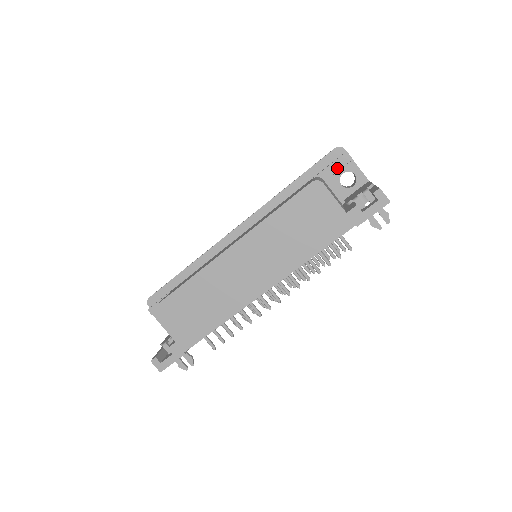
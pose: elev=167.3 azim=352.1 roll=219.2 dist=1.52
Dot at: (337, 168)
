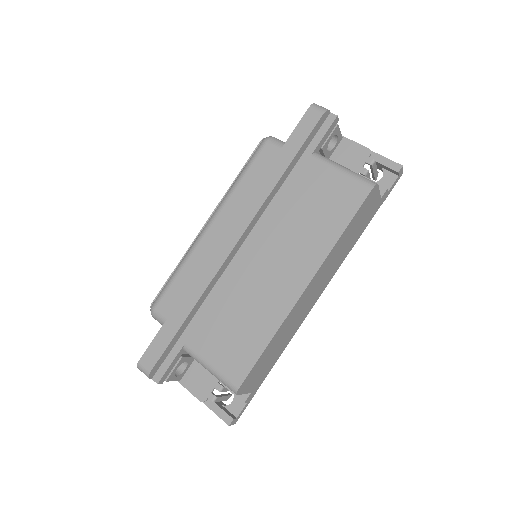
Dot at: (328, 136)
